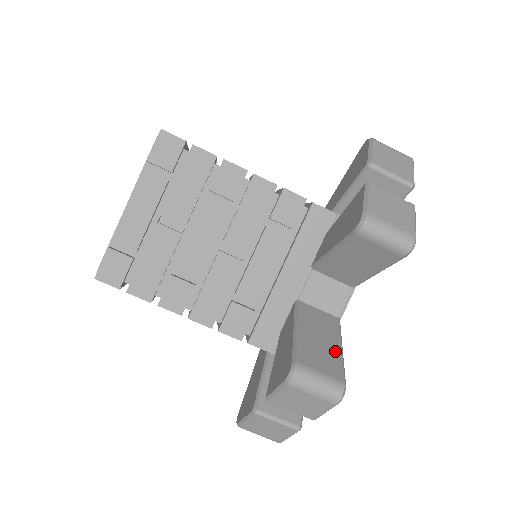
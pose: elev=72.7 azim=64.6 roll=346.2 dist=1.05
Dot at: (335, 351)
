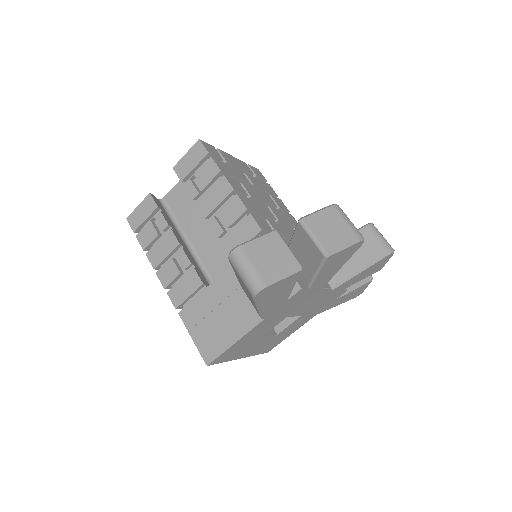
Dot at: occluded
